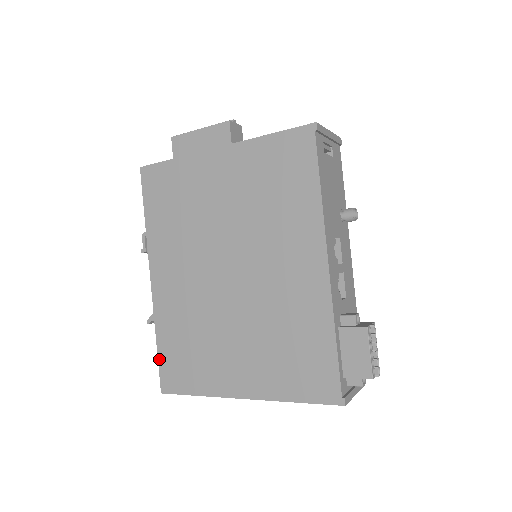
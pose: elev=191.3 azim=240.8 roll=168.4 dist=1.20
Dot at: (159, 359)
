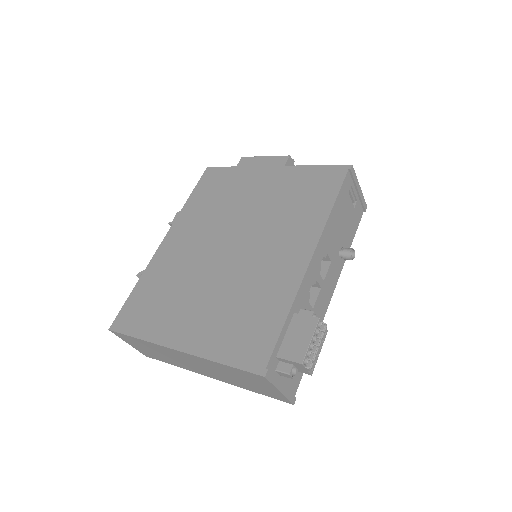
Dot at: (127, 301)
